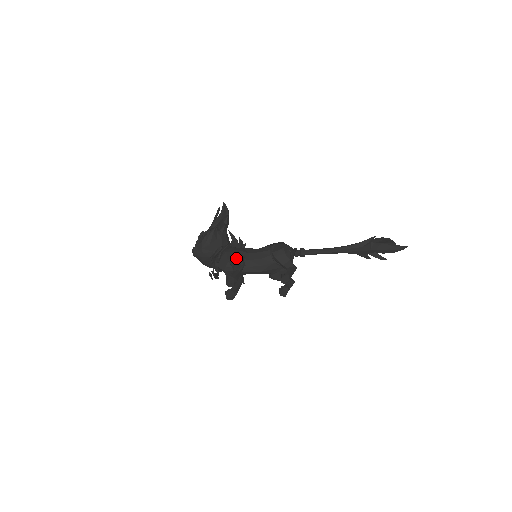
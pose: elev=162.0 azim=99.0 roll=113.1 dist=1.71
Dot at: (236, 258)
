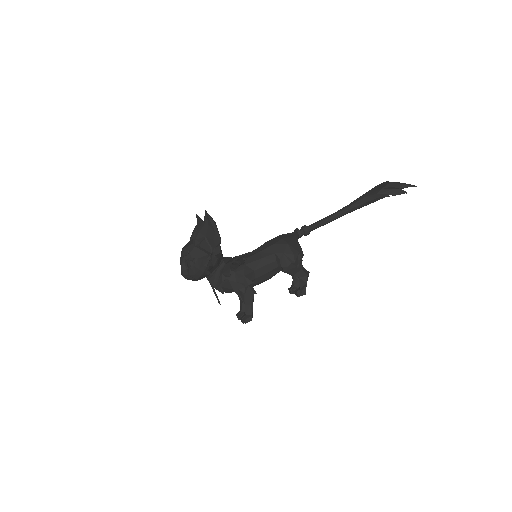
Dot at: (244, 290)
